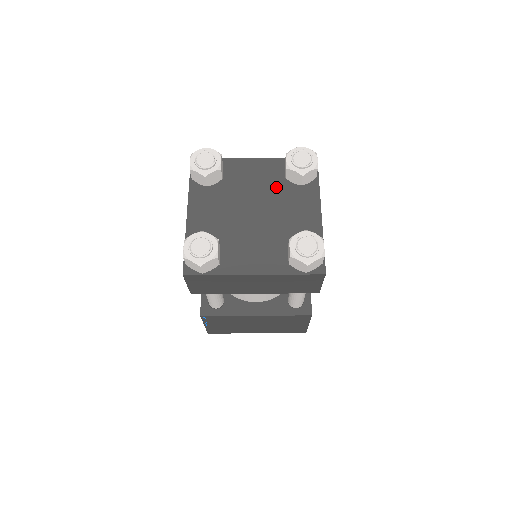
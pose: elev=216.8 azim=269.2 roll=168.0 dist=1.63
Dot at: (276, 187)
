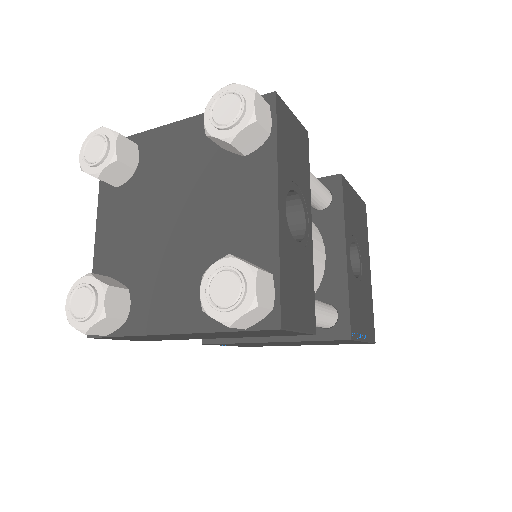
Dot at: (209, 167)
